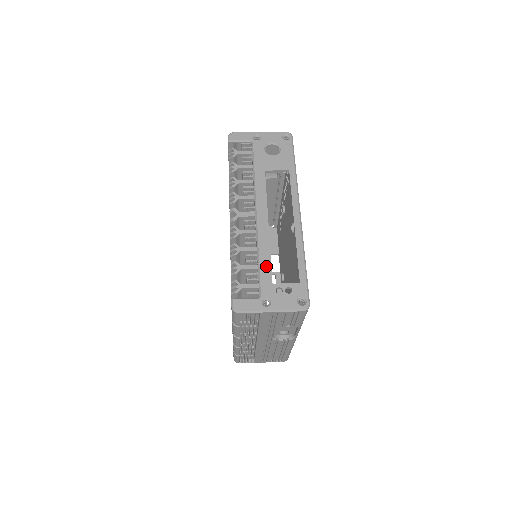
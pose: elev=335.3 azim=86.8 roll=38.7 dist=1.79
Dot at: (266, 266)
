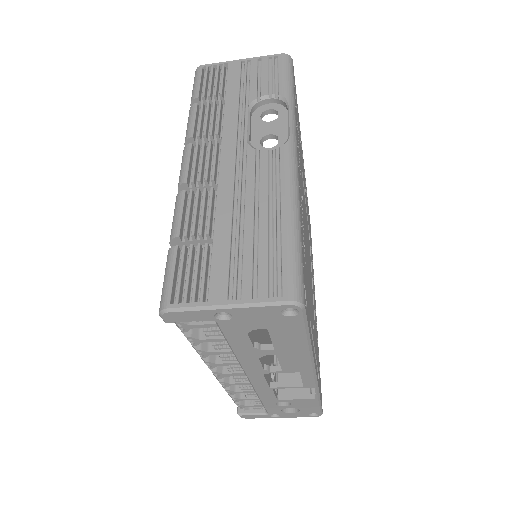
Dot at: occluded
